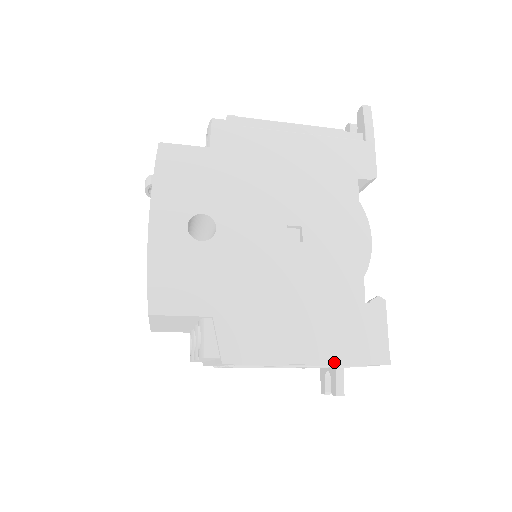
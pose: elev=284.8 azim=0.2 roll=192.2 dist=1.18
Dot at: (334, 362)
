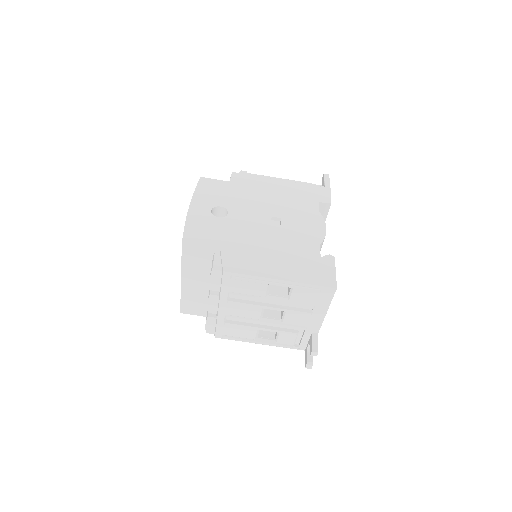
Dot at: (297, 281)
